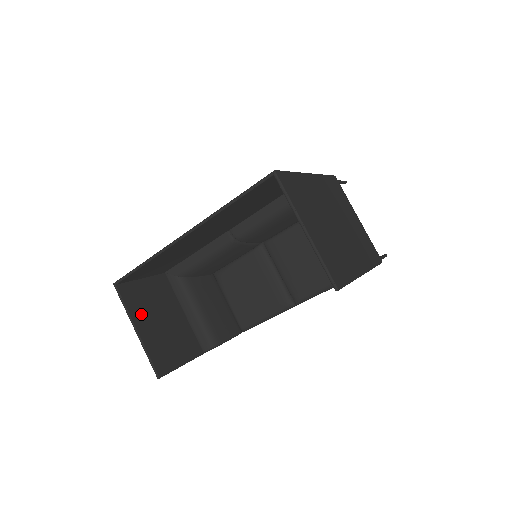
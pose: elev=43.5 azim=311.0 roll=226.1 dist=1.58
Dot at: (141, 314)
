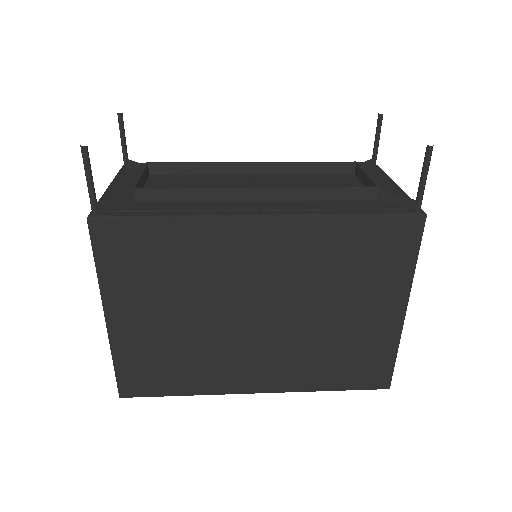
Dot at: occluded
